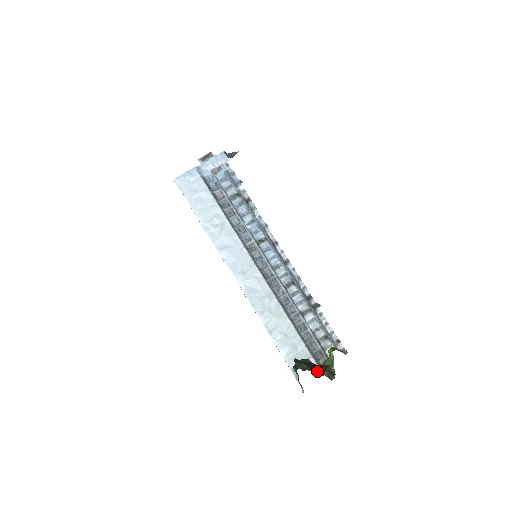
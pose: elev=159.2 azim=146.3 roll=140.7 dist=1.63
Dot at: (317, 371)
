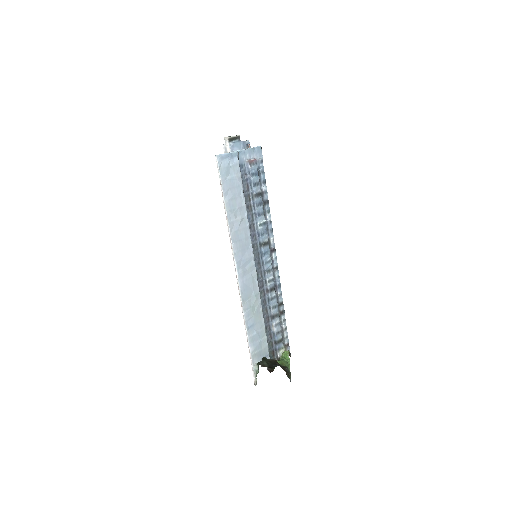
Dot at: (271, 368)
